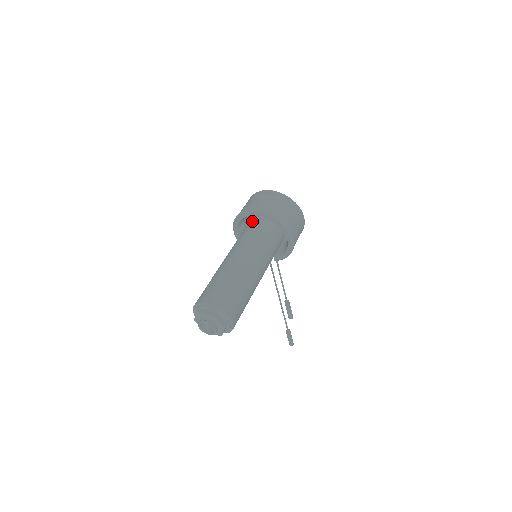
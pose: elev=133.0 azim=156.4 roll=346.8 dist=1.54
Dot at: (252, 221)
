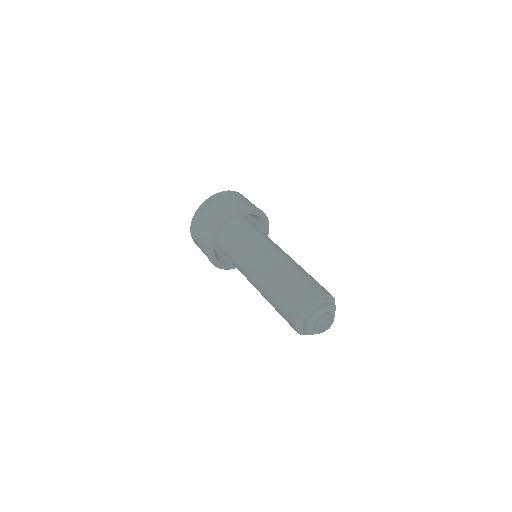
Dot at: (223, 236)
